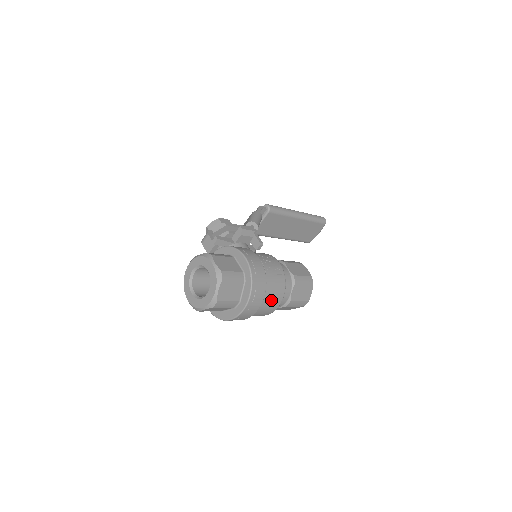
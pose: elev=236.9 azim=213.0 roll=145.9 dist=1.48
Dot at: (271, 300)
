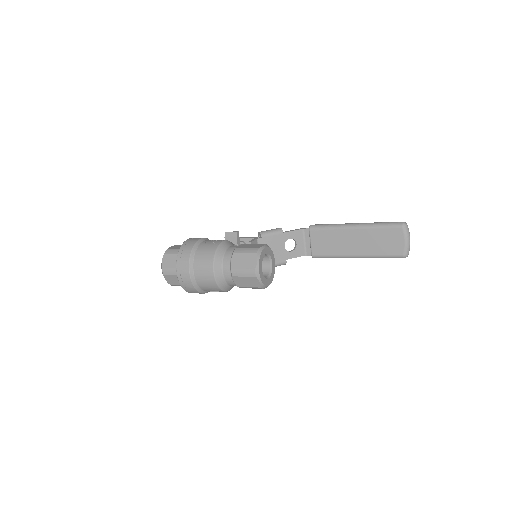
Dot at: (202, 265)
